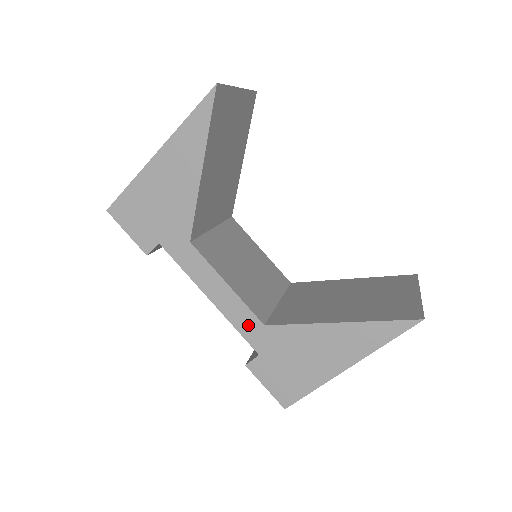
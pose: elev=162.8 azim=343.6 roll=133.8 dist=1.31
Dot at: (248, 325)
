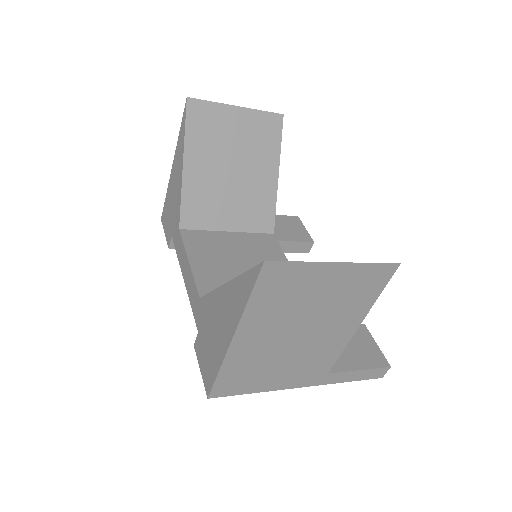
Dot at: (195, 300)
